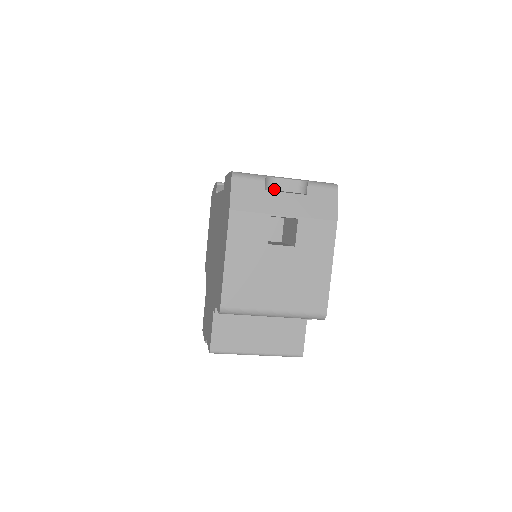
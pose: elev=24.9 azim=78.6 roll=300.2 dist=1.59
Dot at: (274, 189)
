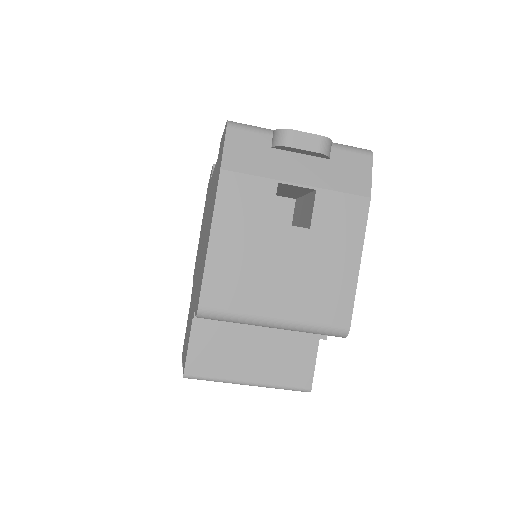
Dot at: (285, 144)
